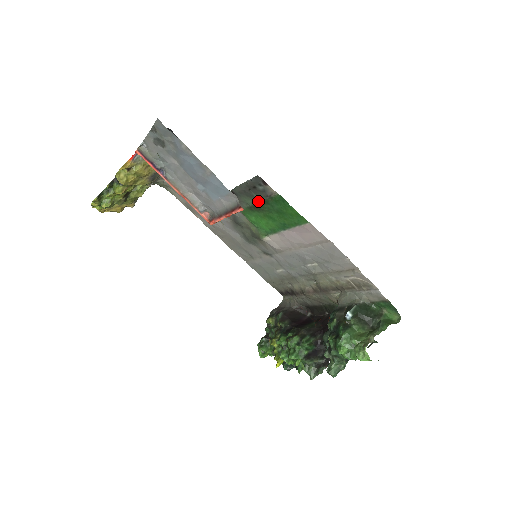
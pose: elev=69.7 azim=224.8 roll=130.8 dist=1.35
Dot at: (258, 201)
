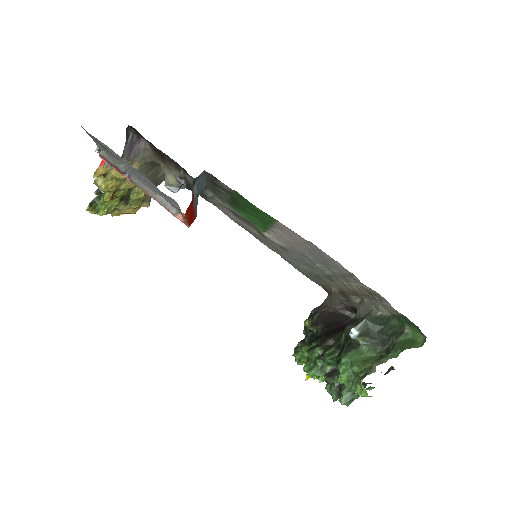
Dot at: (229, 197)
